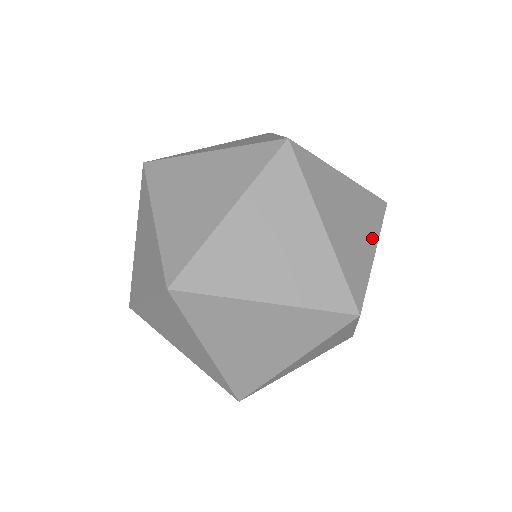
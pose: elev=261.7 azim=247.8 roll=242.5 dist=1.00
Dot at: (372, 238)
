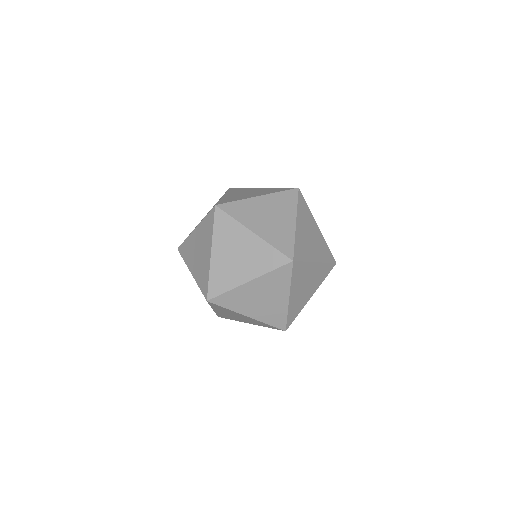
Dot at: (318, 257)
